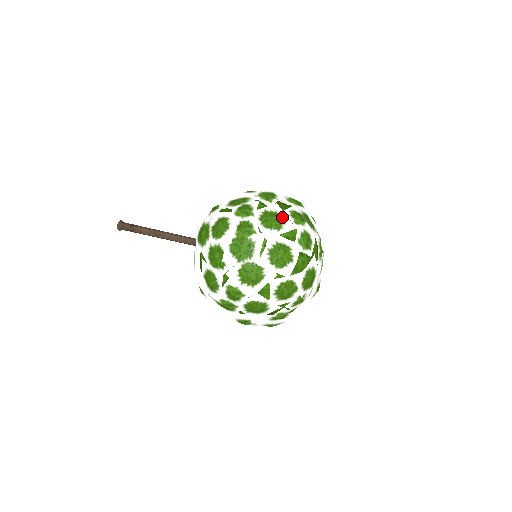
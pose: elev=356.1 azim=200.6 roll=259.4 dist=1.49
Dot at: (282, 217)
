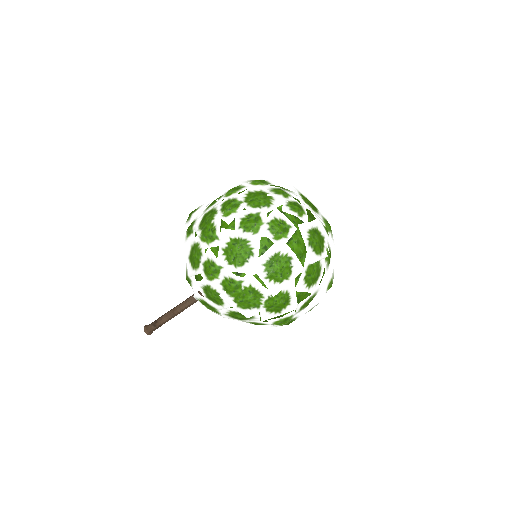
Dot at: occluded
